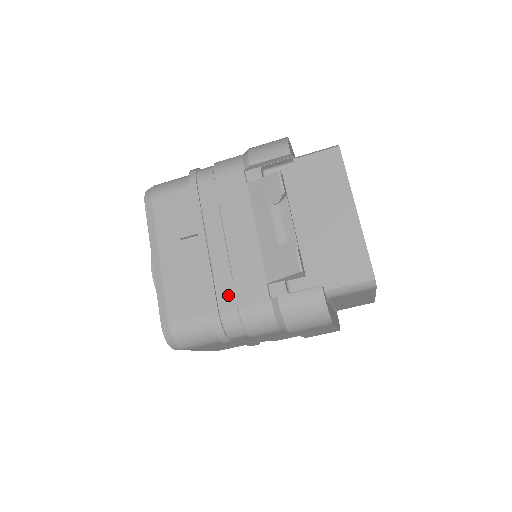
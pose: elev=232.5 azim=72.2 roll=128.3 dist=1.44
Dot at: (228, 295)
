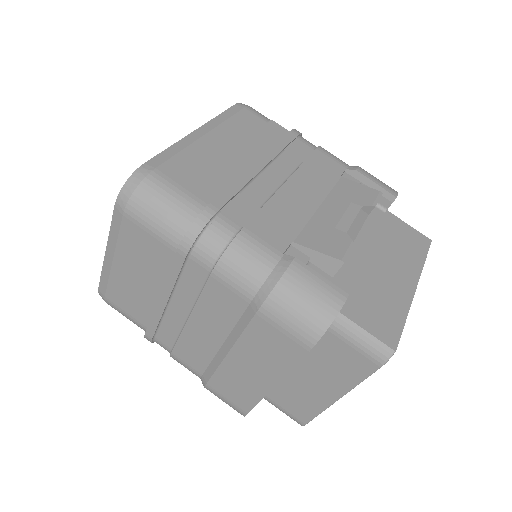
Dot at: (243, 211)
